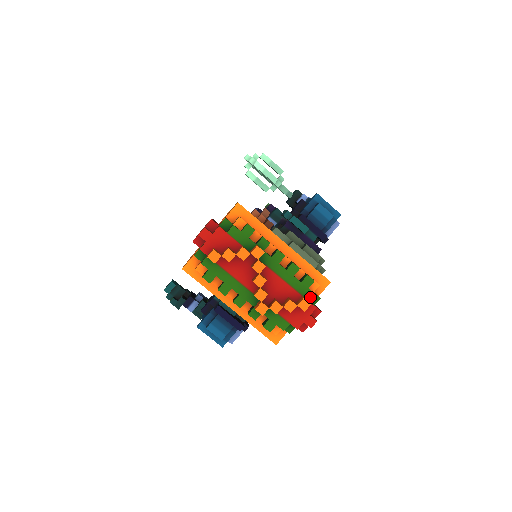
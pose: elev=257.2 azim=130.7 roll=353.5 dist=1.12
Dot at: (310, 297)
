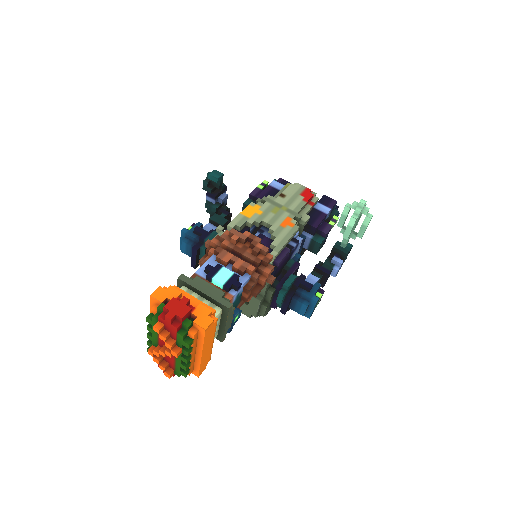
Dot at: (177, 374)
